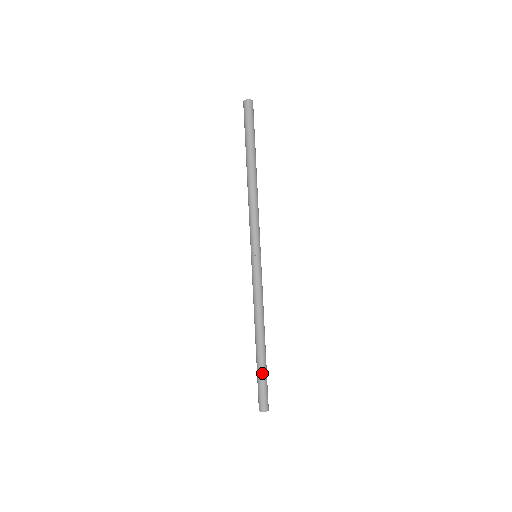
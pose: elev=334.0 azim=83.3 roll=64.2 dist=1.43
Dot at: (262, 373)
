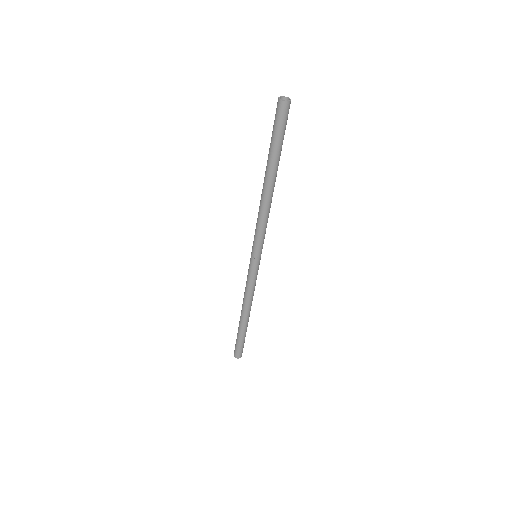
Dot at: (244, 337)
